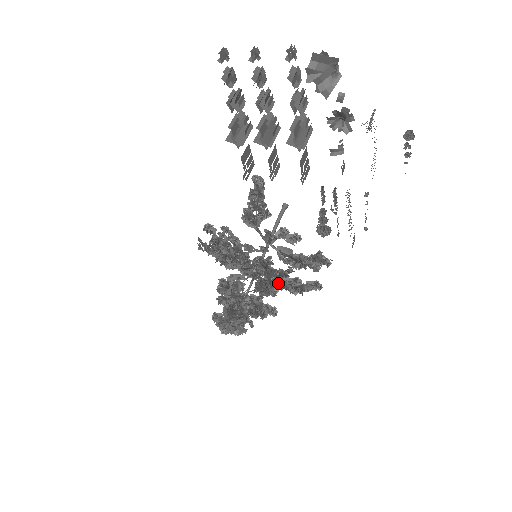
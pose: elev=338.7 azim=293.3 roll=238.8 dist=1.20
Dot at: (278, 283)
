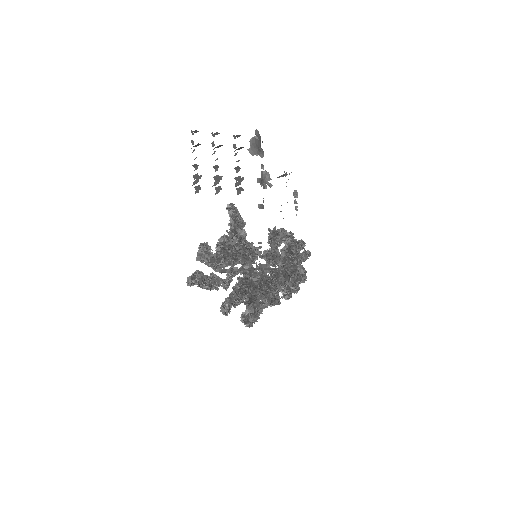
Dot at: (301, 241)
